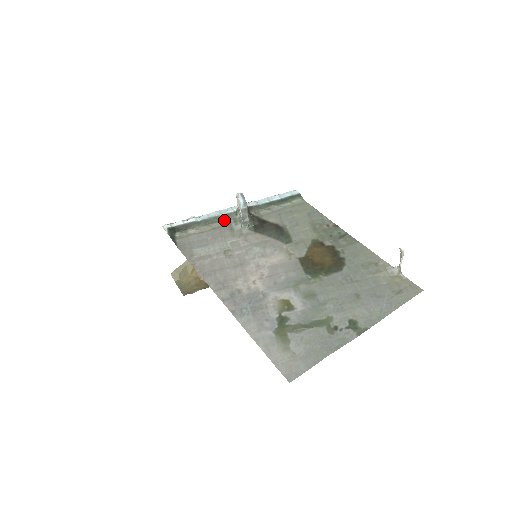
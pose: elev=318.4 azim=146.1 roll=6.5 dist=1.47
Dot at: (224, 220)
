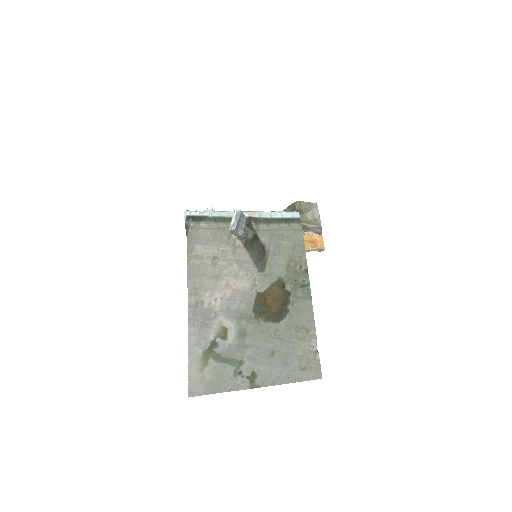
Dot at: (230, 222)
